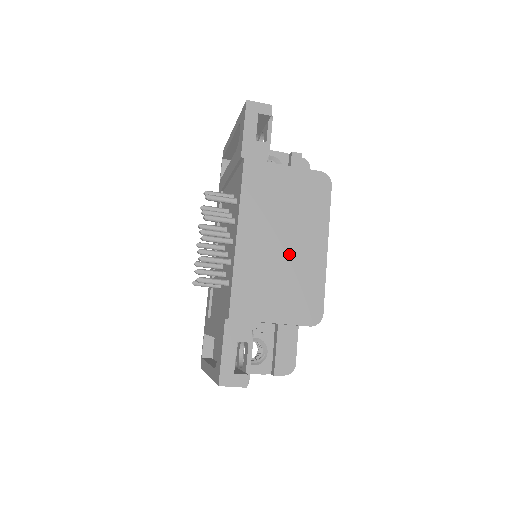
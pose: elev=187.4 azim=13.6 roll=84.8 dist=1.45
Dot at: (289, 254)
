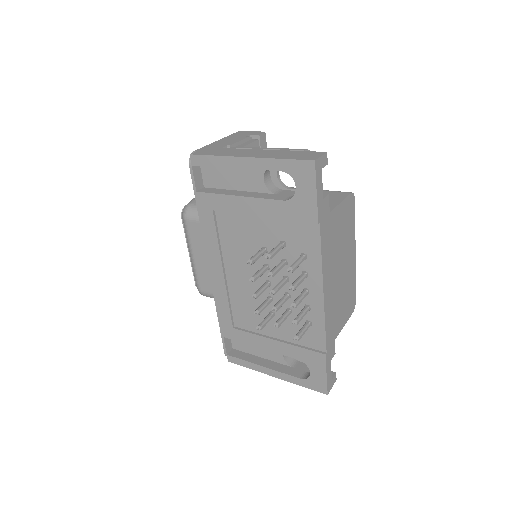
Dot at: (343, 276)
